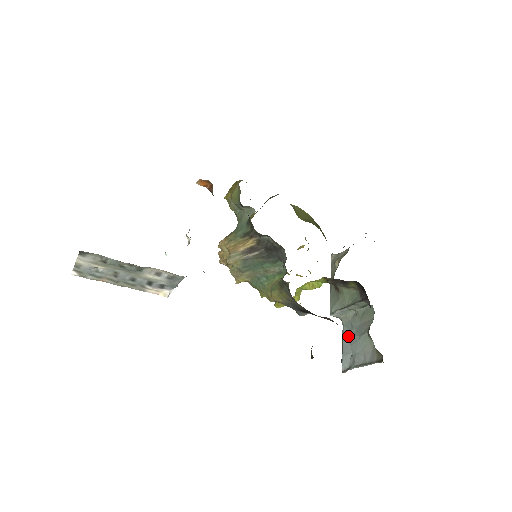
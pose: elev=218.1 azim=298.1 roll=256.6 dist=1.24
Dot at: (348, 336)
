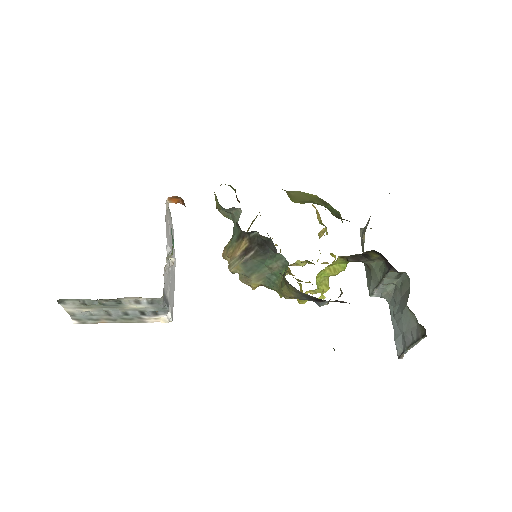
Dot at: occluded
